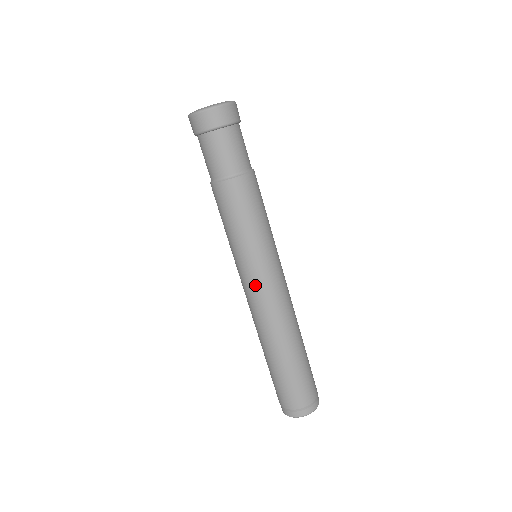
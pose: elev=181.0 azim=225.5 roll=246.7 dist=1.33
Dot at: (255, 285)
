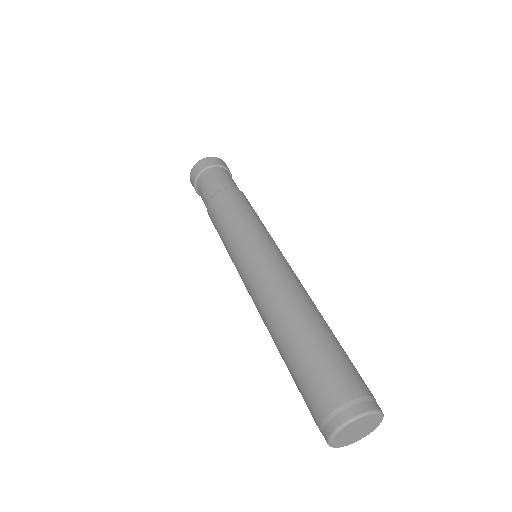
Dot at: (249, 264)
